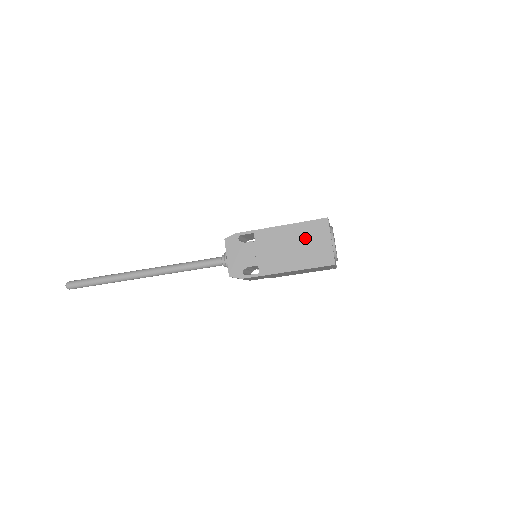
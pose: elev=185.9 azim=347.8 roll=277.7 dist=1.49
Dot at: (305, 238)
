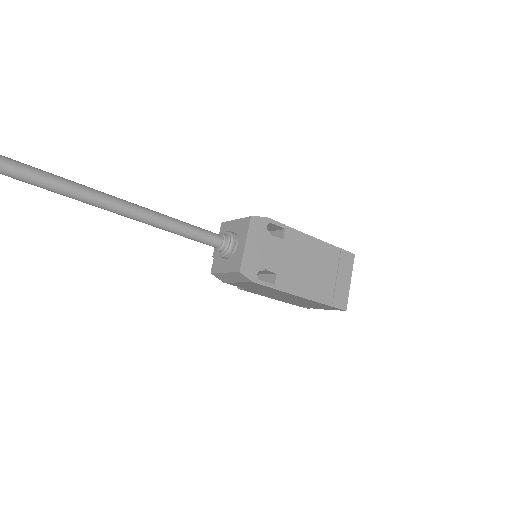
Dot at: (330, 266)
